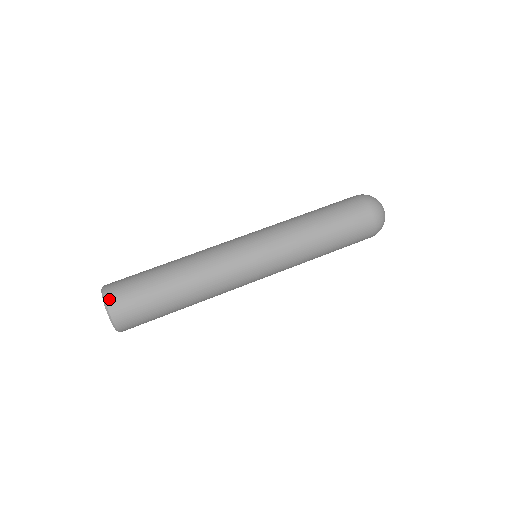
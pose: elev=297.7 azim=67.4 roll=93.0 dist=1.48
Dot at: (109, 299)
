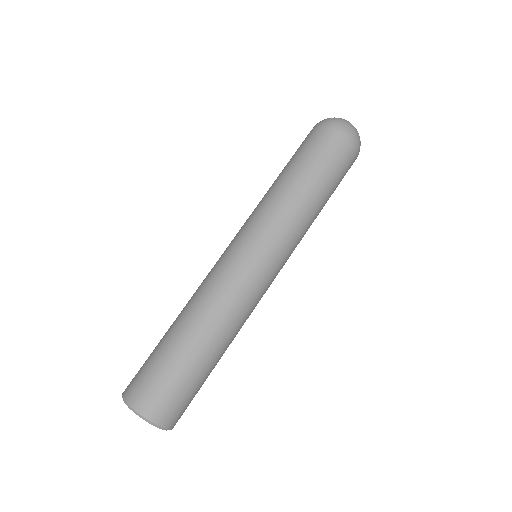
Dot at: (131, 400)
